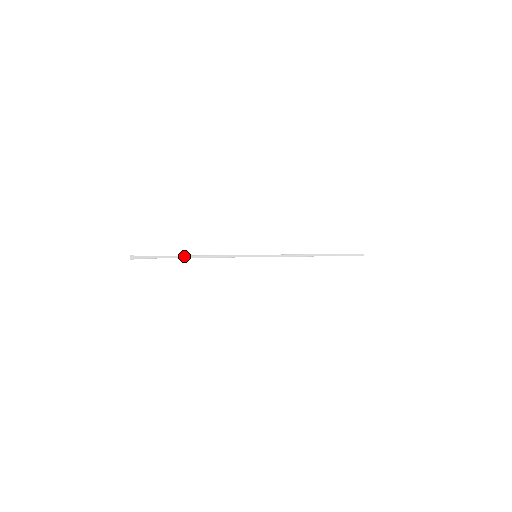
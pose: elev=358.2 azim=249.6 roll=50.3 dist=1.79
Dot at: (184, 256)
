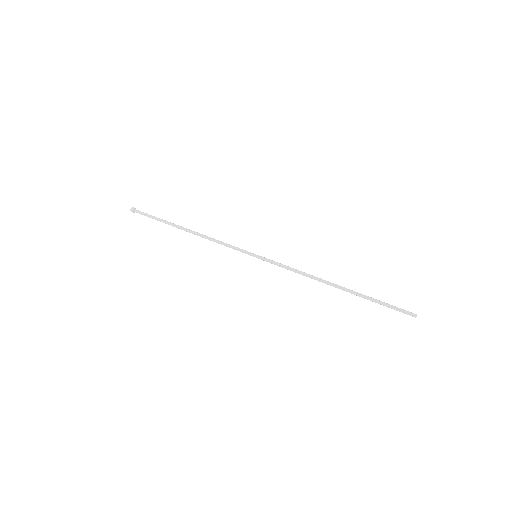
Dot at: (178, 228)
